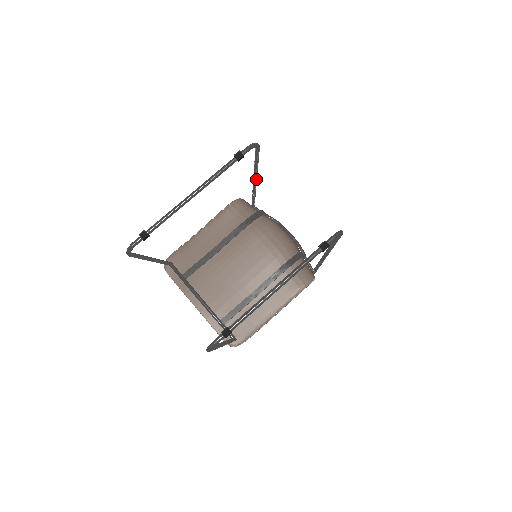
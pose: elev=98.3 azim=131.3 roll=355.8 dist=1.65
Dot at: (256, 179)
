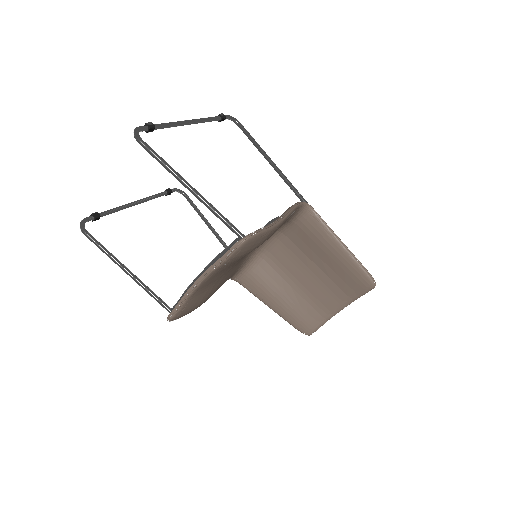
Dot at: (220, 238)
